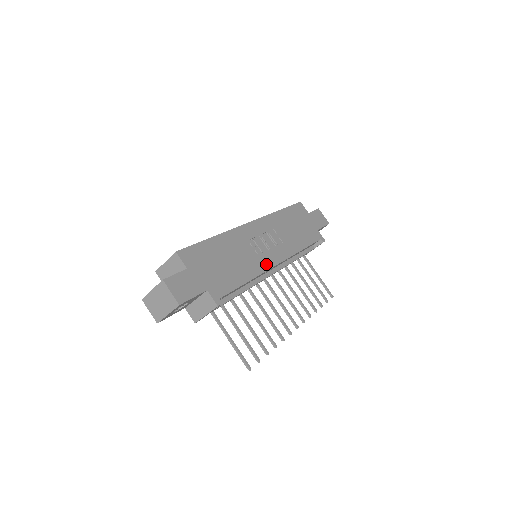
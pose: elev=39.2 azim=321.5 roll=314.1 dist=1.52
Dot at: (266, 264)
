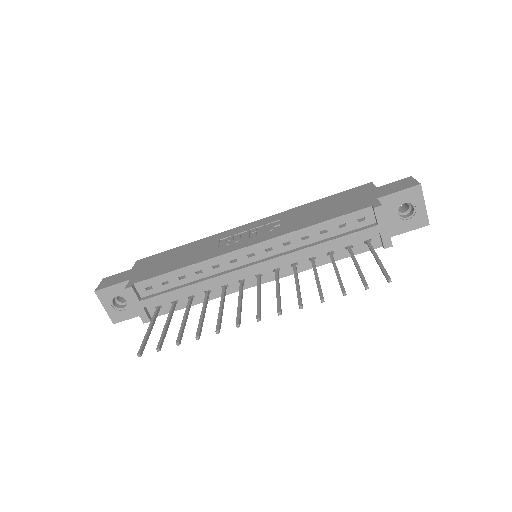
Dot at: (226, 250)
